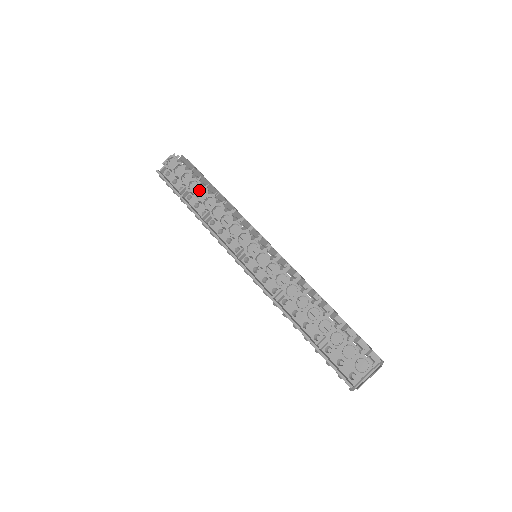
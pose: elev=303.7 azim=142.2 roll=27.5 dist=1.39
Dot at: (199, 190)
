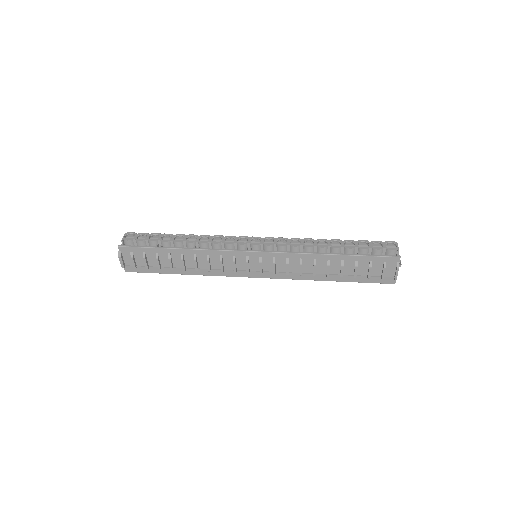
Dot at: (174, 239)
